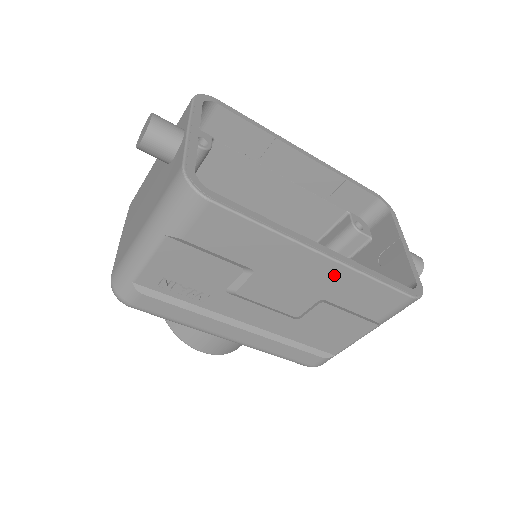
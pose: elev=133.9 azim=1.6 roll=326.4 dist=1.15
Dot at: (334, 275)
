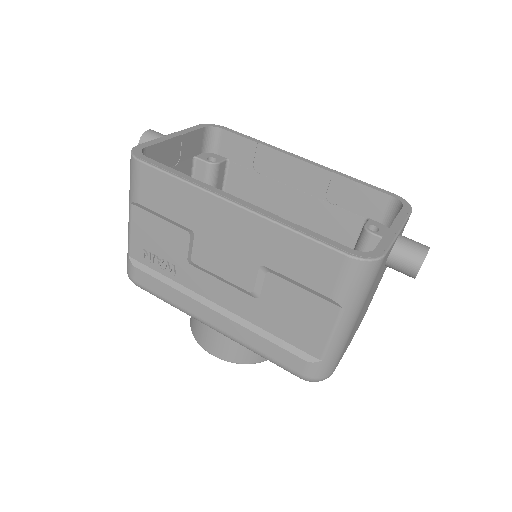
Dot at: (256, 229)
